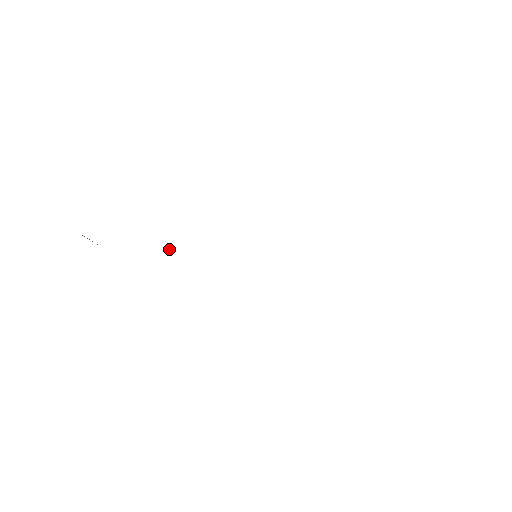
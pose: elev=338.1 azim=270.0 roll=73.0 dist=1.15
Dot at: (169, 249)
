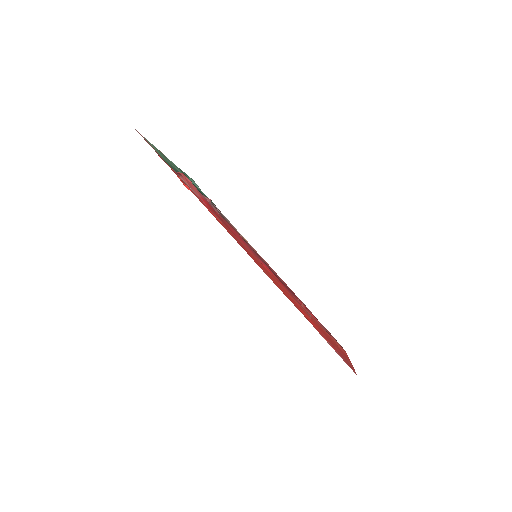
Dot at: occluded
